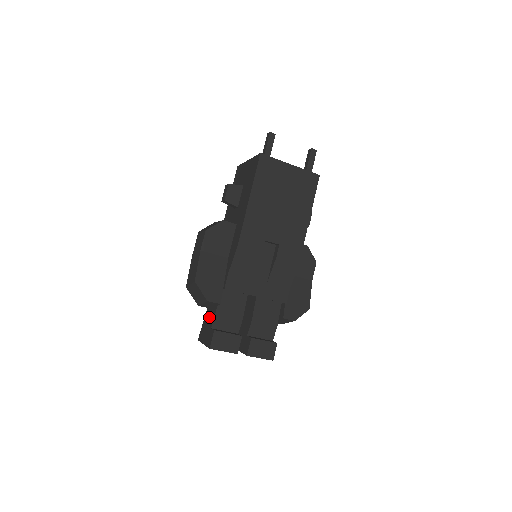
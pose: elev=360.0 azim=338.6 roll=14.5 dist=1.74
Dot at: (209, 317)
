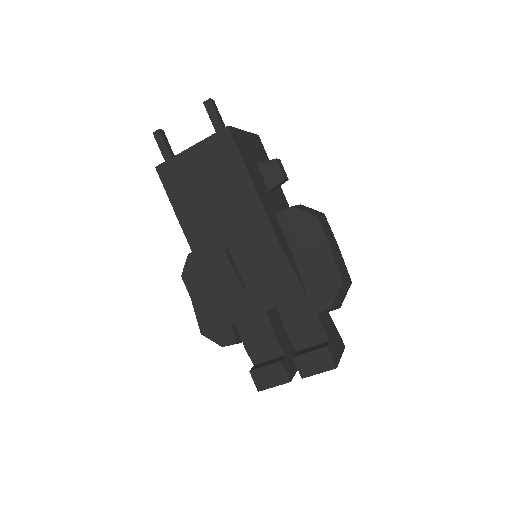
Dot at: occluded
